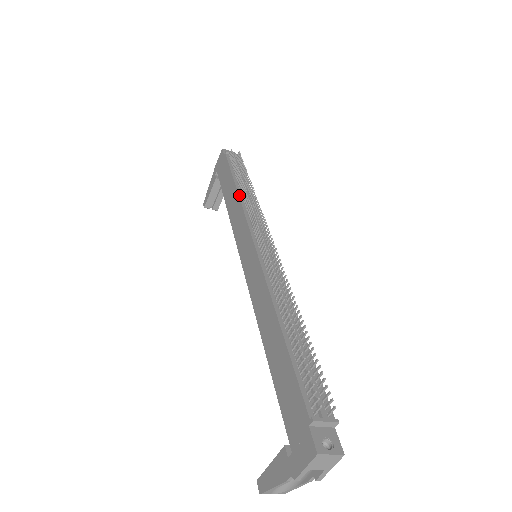
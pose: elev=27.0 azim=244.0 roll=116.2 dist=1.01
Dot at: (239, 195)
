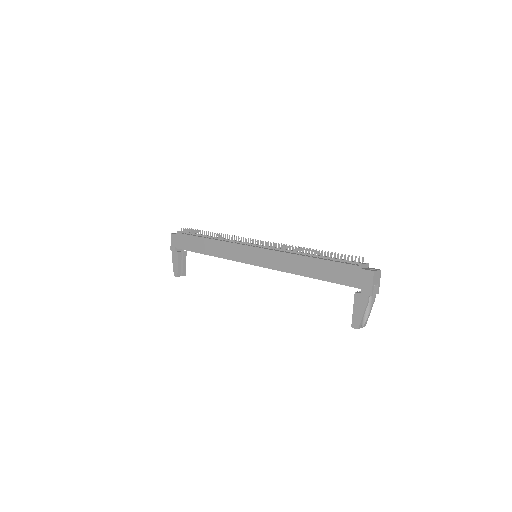
Dot at: (216, 240)
